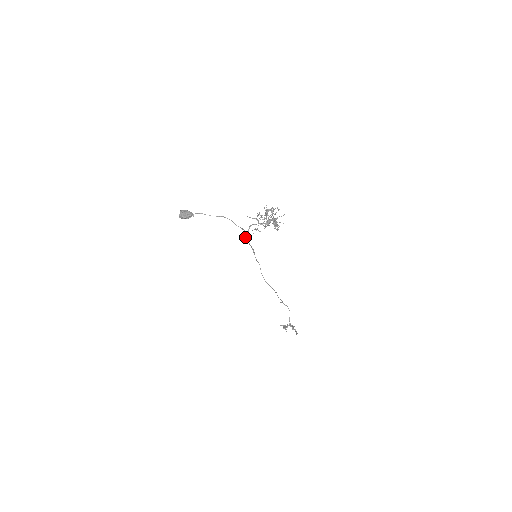
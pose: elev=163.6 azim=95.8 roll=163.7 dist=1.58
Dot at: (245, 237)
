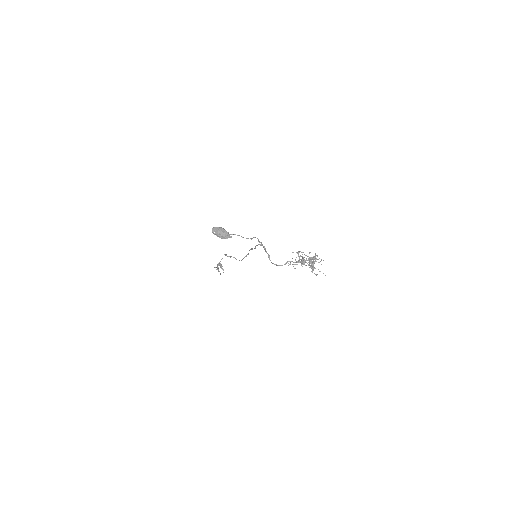
Dot at: (277, 265)
